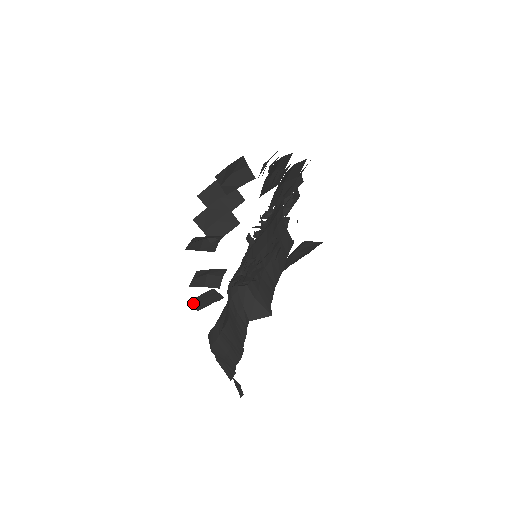
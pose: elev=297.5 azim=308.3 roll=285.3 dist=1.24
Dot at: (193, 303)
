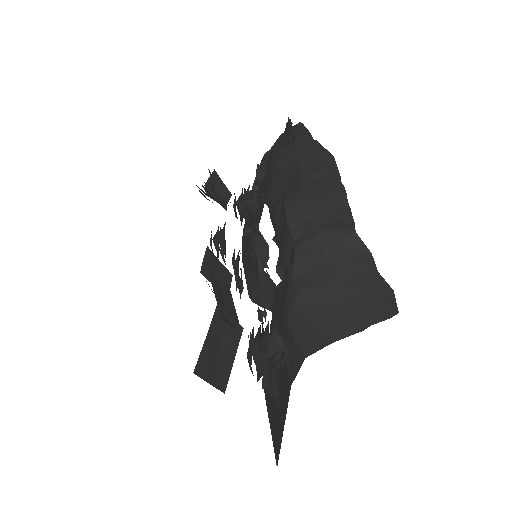
Dot at: (214, 292)
